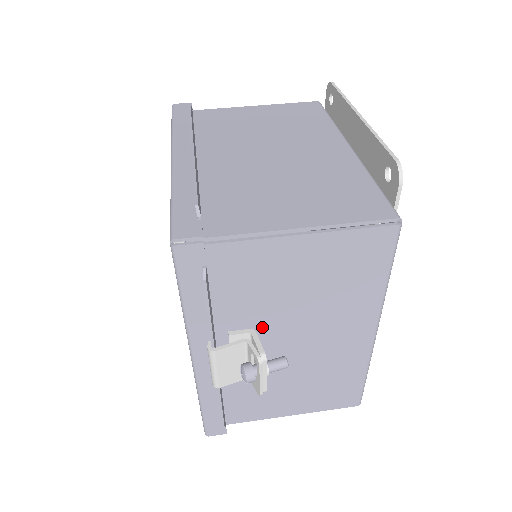
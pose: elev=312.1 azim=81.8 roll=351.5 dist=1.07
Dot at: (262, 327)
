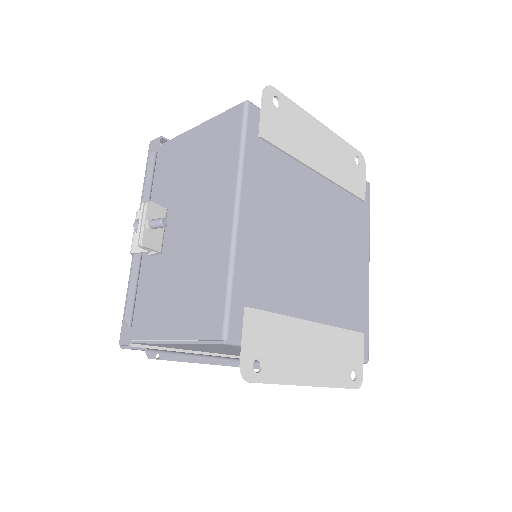
Dot at: (173, 209)
